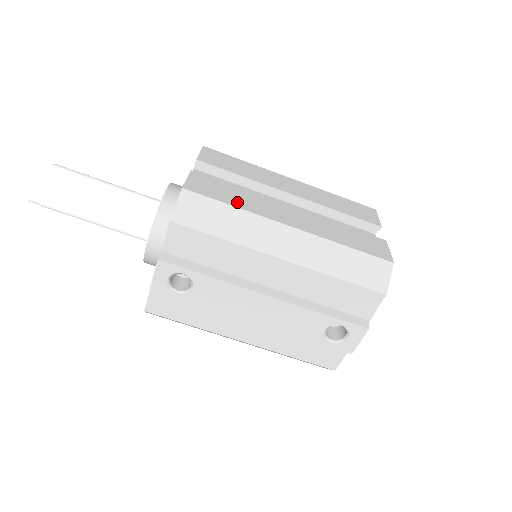
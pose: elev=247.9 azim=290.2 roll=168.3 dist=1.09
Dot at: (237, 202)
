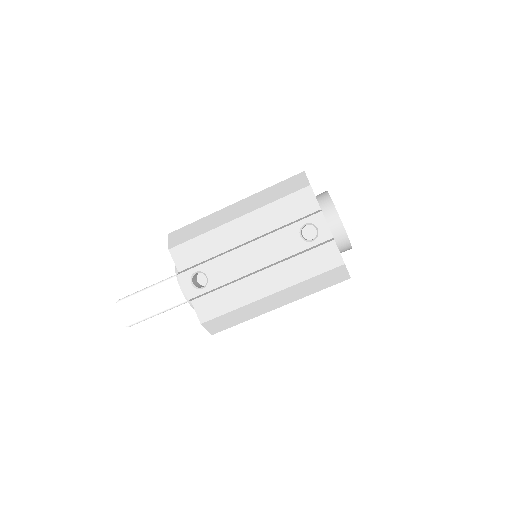
Dot at: occluded
